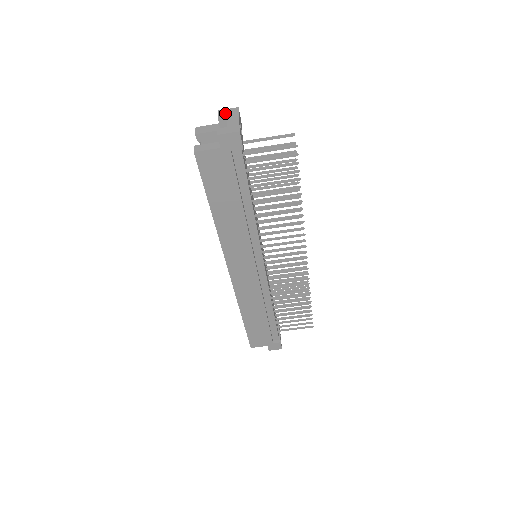
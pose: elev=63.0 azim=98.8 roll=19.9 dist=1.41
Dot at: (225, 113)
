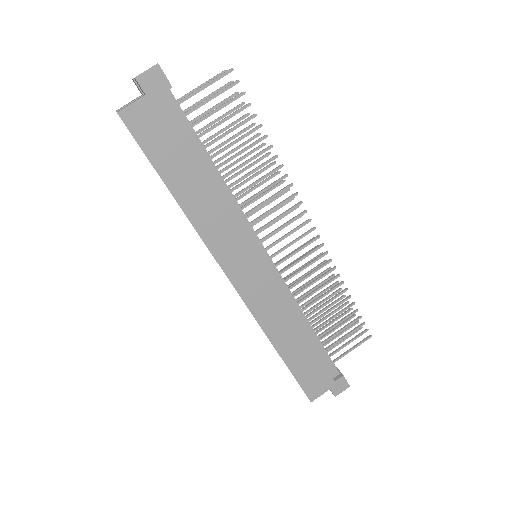
Dot at: occluded
